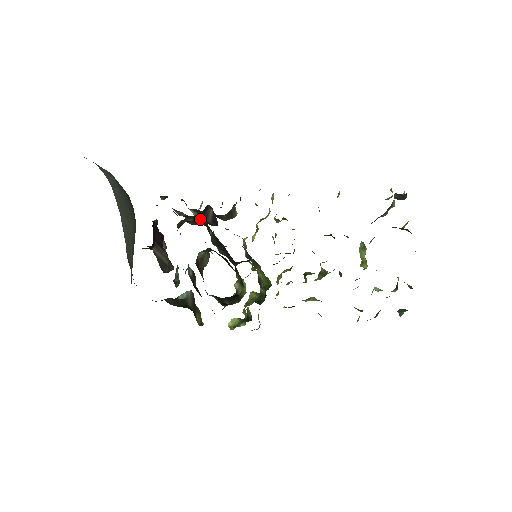
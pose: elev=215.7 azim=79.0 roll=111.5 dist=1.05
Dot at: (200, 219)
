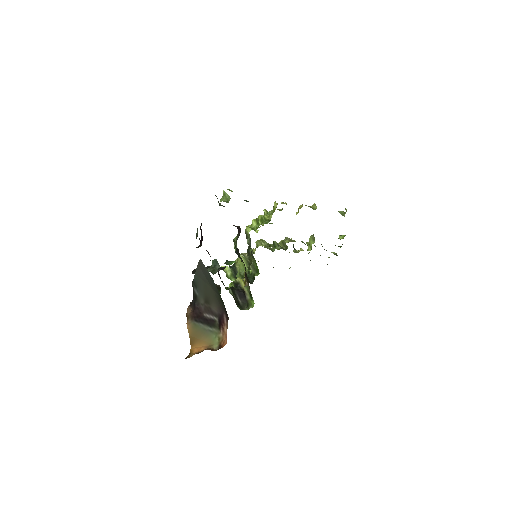
Dot at: (235, 247)
